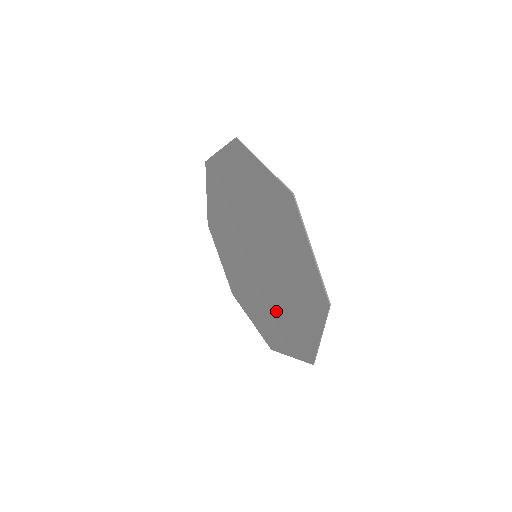
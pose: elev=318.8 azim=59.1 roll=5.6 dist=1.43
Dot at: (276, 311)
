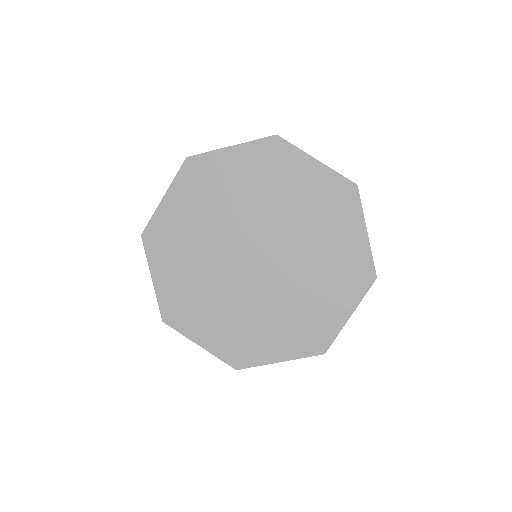
Dot at: (273, 313)
